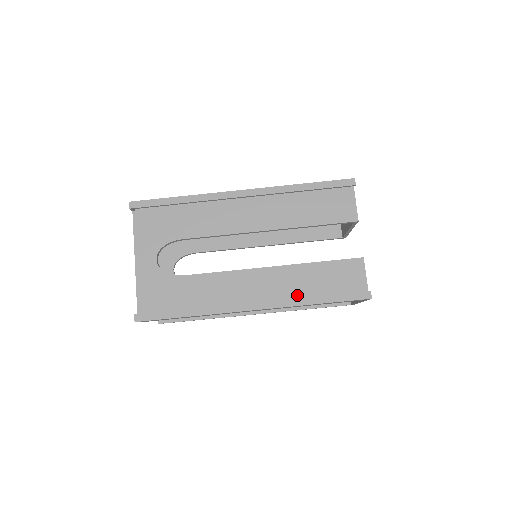
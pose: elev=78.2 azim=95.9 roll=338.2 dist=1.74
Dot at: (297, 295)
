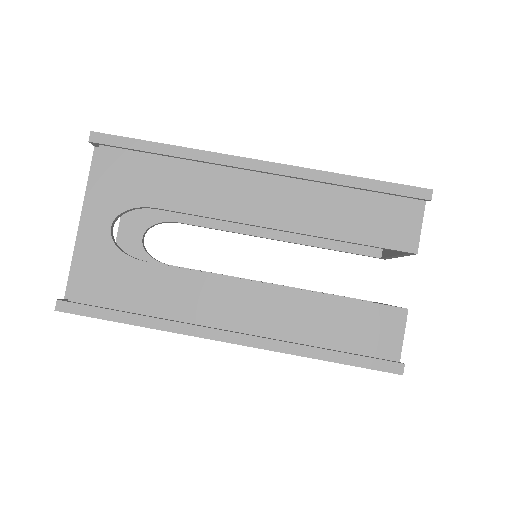
Dot at: (297, 336)
